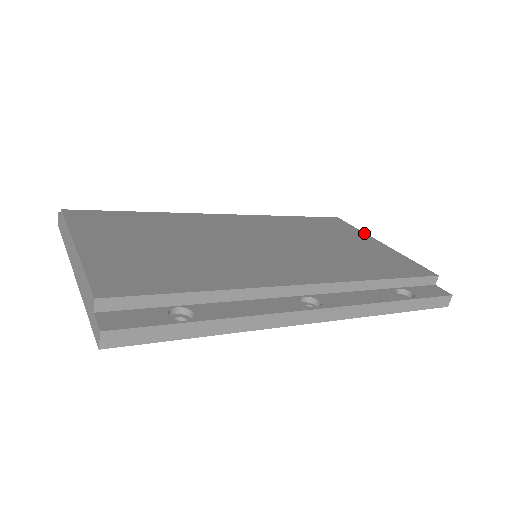
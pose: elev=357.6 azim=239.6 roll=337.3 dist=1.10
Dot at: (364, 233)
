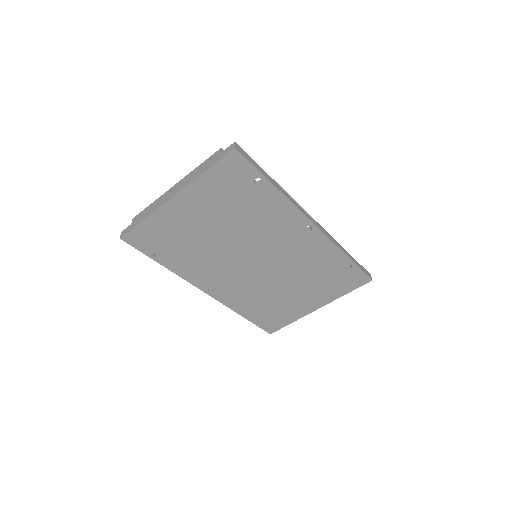
Dot at: occluded
